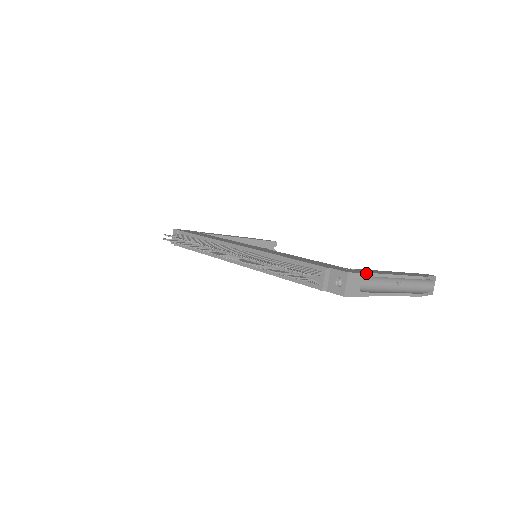
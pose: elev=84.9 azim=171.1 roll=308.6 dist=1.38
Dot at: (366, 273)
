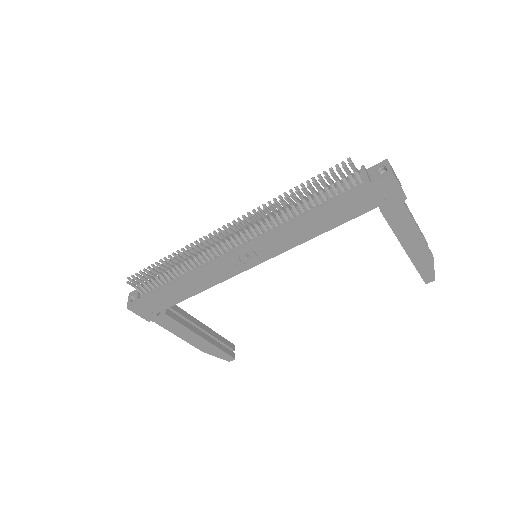
Dot at: occluded
